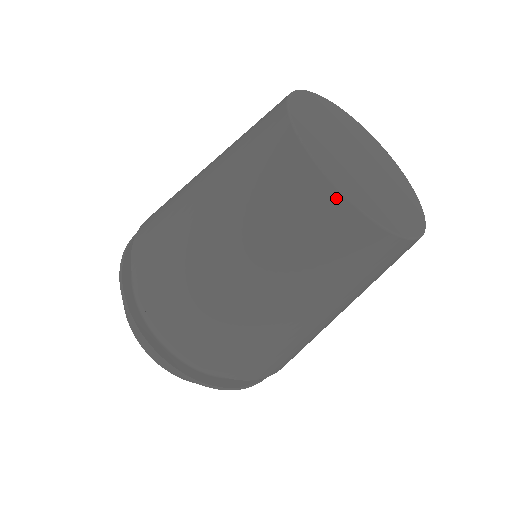
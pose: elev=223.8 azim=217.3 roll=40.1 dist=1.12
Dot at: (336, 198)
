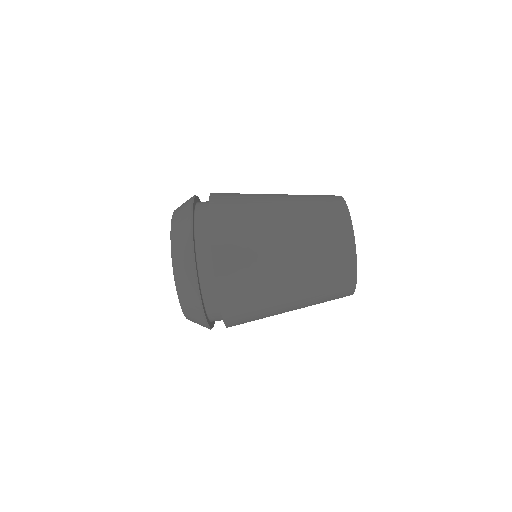
Dot at: (342, 202)
